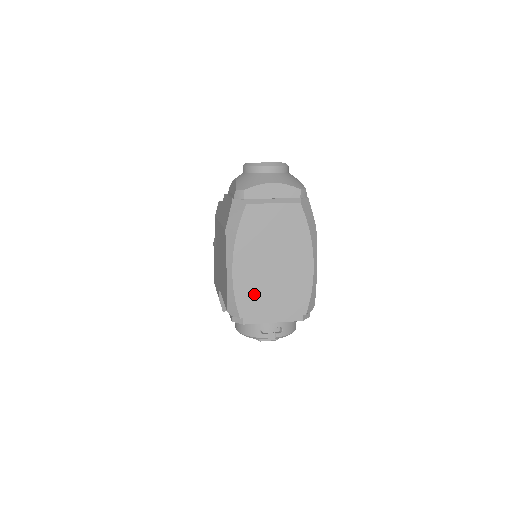
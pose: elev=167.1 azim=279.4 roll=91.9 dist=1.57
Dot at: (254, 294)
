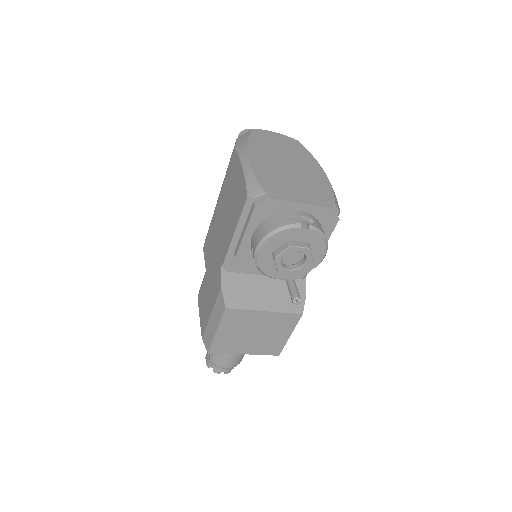
Dot at: (275, 179)
